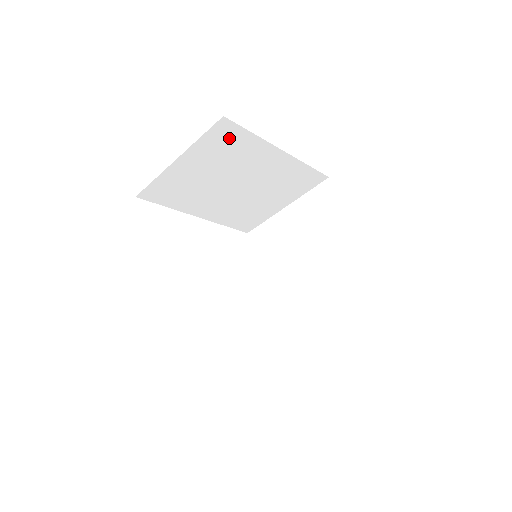
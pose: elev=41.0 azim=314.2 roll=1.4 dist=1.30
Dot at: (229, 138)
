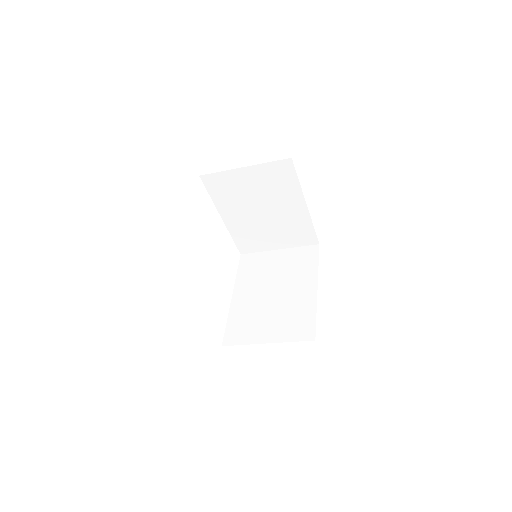
Dot at: (284, 174)
